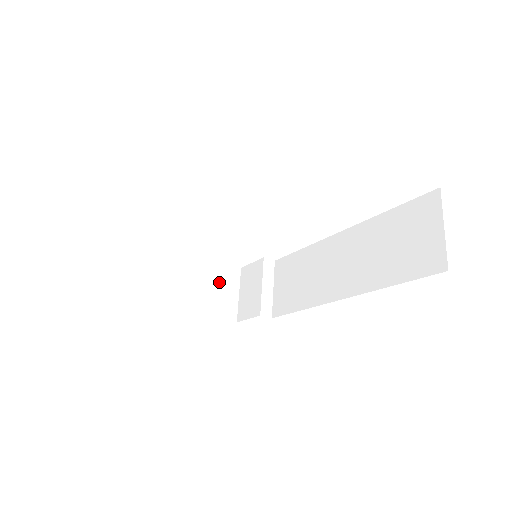
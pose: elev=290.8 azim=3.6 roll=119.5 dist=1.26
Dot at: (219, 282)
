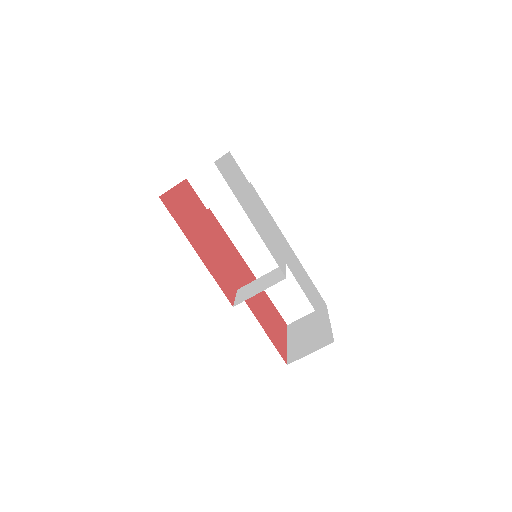
Dot at: occluded
